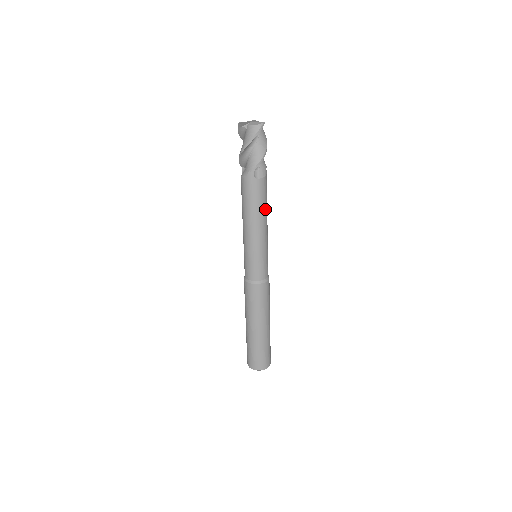
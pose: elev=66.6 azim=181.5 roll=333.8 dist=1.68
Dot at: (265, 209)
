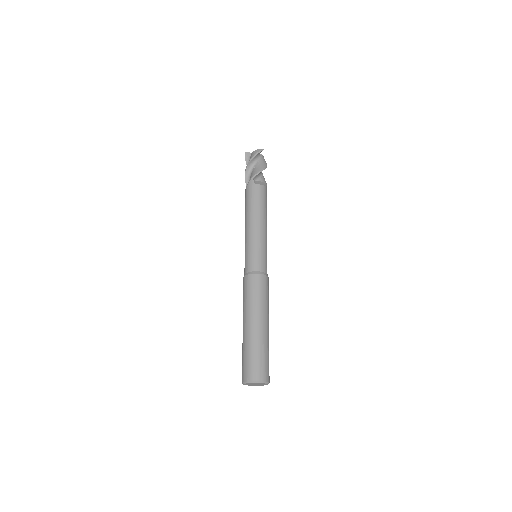
Dot at: (263, 210)
